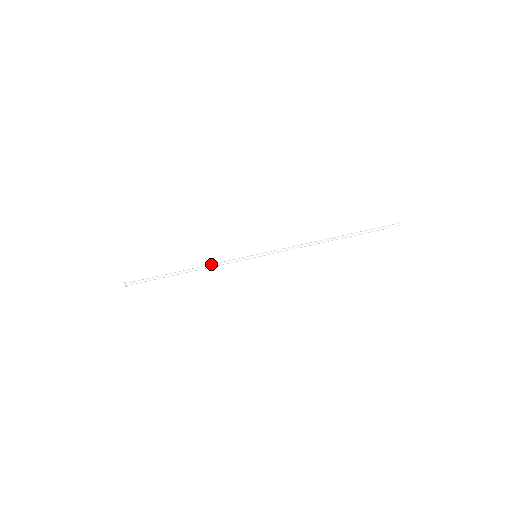
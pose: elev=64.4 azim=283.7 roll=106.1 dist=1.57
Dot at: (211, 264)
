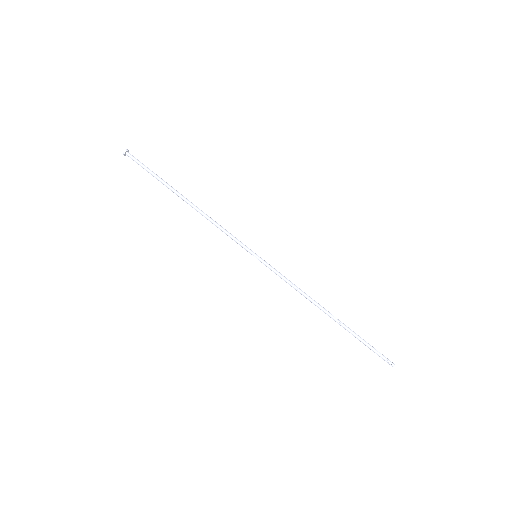
Dot at: occluded
